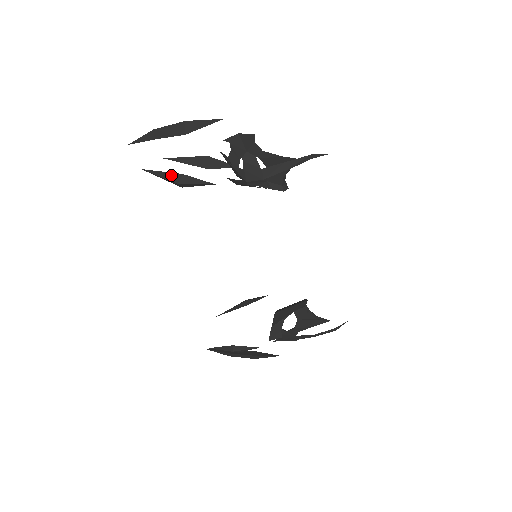
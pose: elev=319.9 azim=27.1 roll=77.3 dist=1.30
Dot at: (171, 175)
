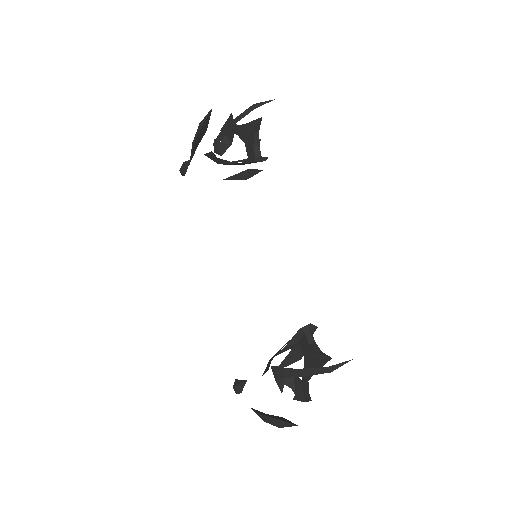
Dot at: occluded
